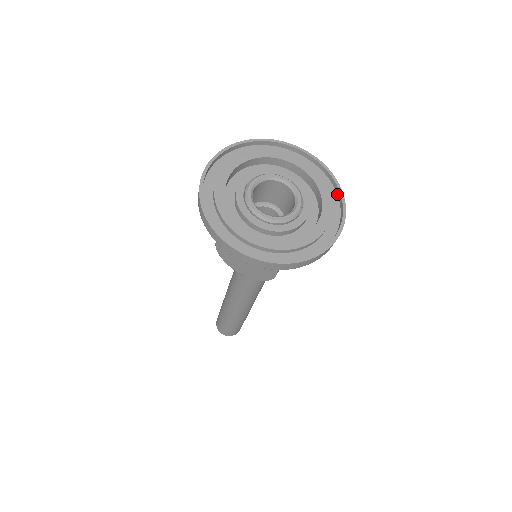
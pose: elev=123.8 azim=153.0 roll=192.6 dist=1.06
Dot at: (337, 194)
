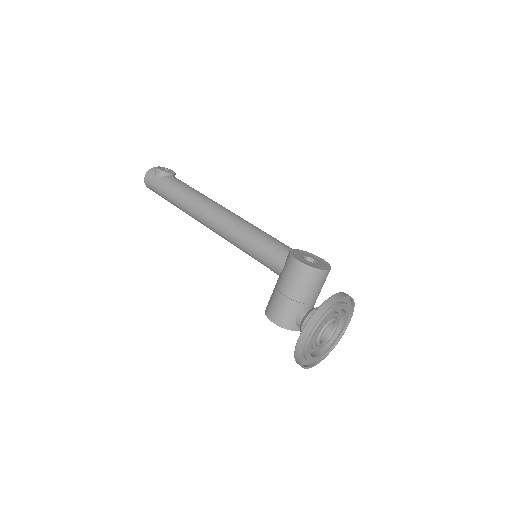
Dot at: (351, 305)
